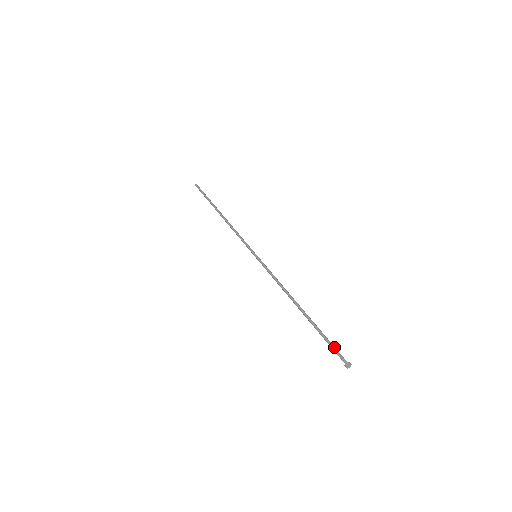
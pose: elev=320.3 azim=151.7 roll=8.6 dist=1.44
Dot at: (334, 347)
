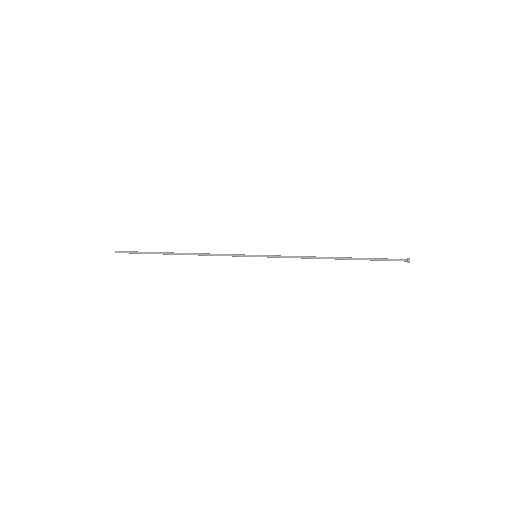
Dot at: (389, 259)
